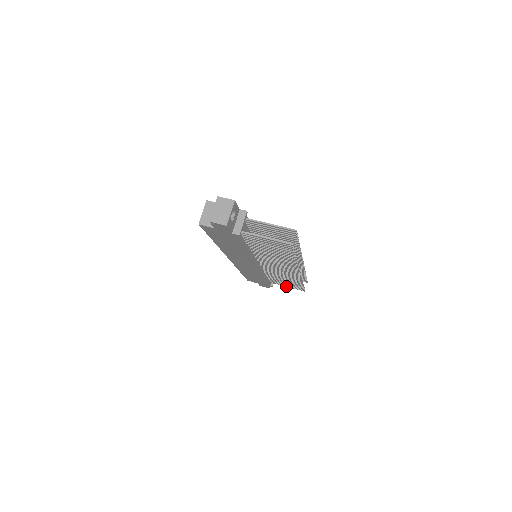
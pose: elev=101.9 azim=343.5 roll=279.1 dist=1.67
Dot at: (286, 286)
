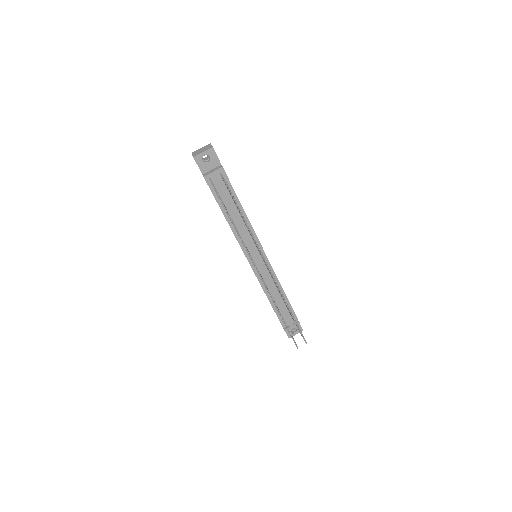
Dot at: occluded
